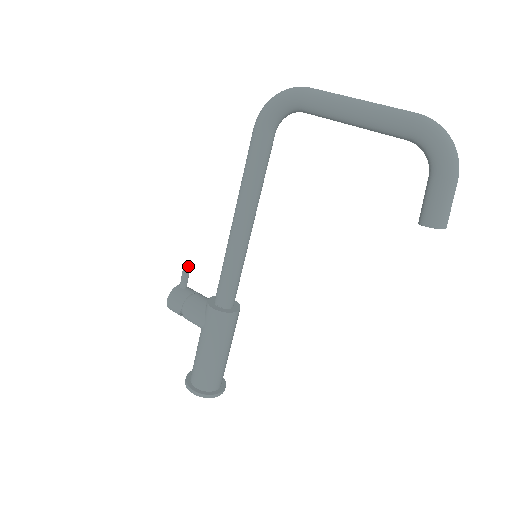
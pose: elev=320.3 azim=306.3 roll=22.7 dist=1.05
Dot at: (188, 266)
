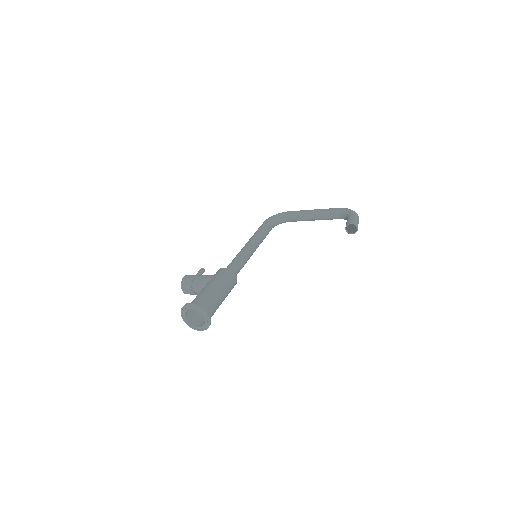
Dot at: (204, 269)
